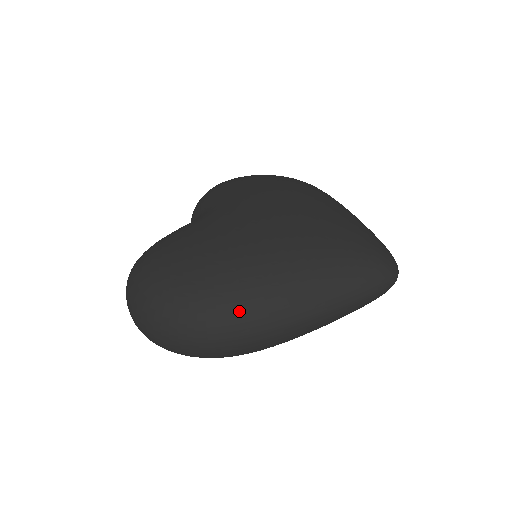
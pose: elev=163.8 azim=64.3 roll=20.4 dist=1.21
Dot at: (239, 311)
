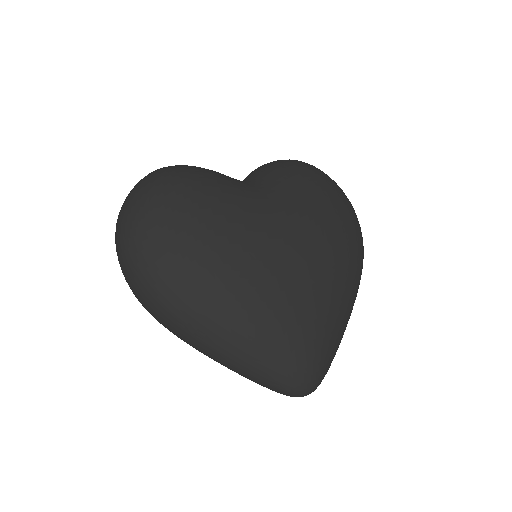
Dot at: (171, 301)
